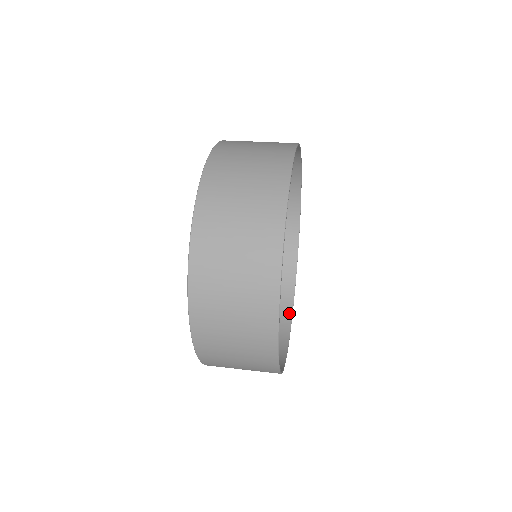
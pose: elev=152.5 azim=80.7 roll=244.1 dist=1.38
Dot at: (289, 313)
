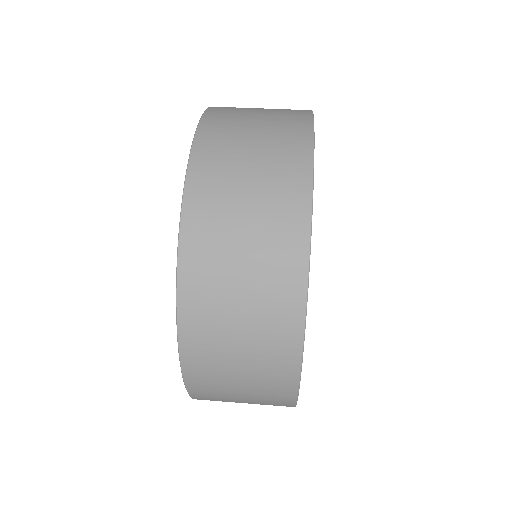
Dot at: occluded
